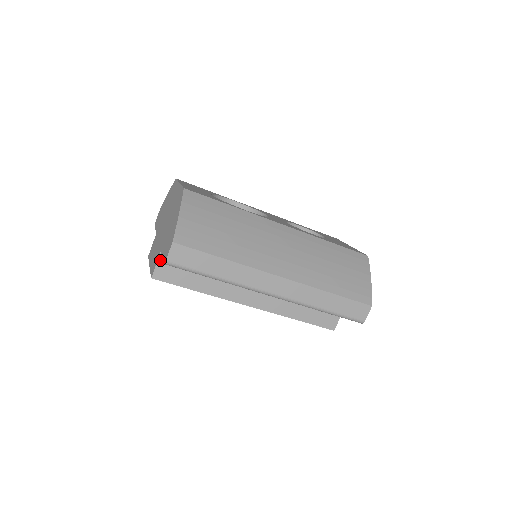
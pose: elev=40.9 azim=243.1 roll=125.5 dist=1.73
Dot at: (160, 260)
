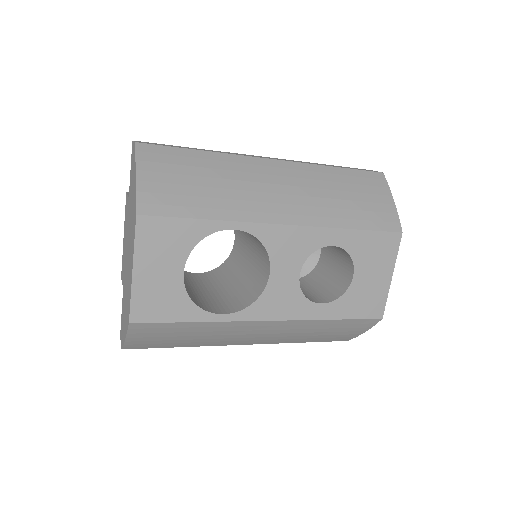
Dot at: occluded
